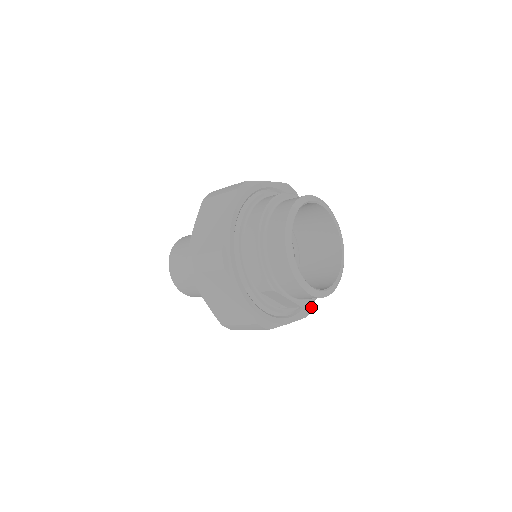
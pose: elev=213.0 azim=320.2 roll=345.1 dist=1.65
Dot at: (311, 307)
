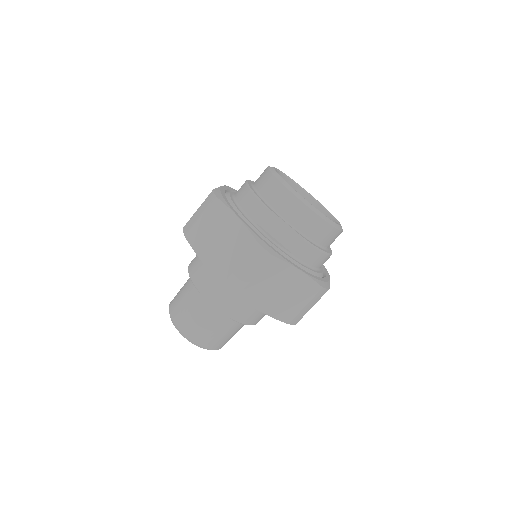
Dot at: (326, 286)
